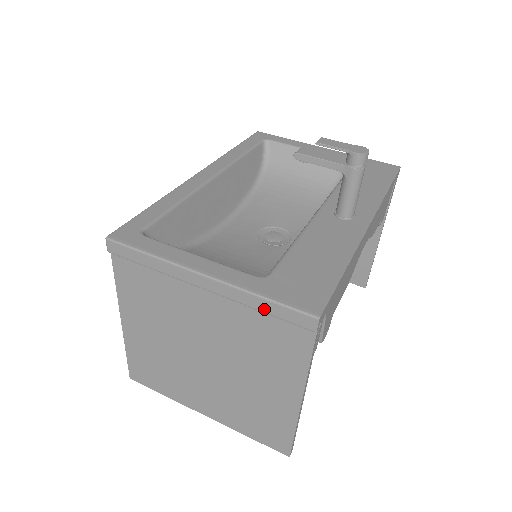
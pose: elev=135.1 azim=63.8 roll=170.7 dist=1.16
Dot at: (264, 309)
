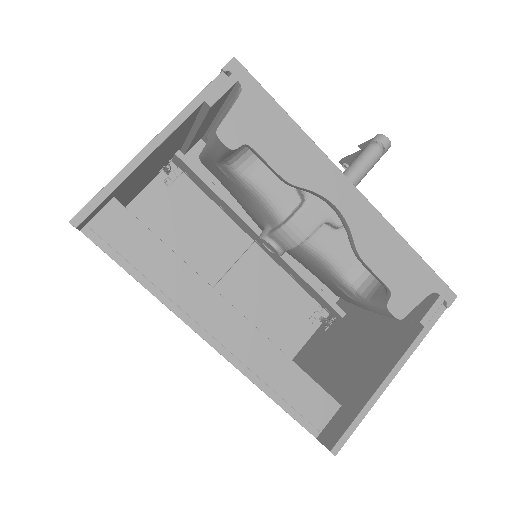
Dot at: occluded
